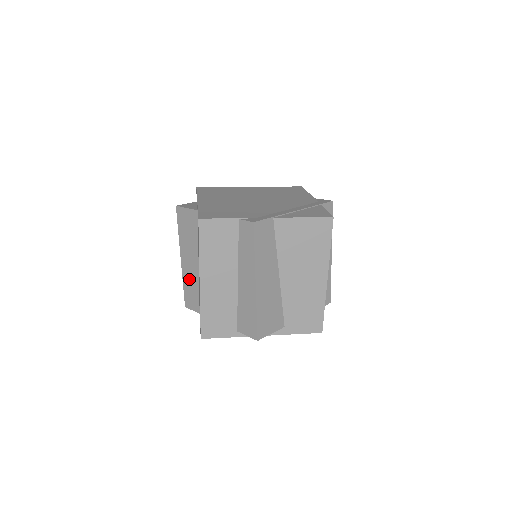
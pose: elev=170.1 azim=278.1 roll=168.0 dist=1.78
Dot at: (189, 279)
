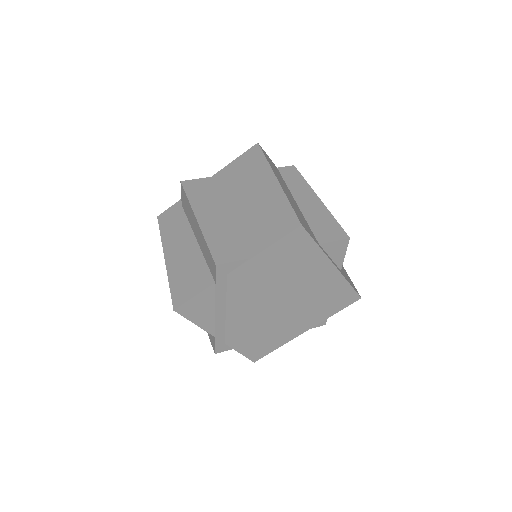
Dot at: (218, 231)
